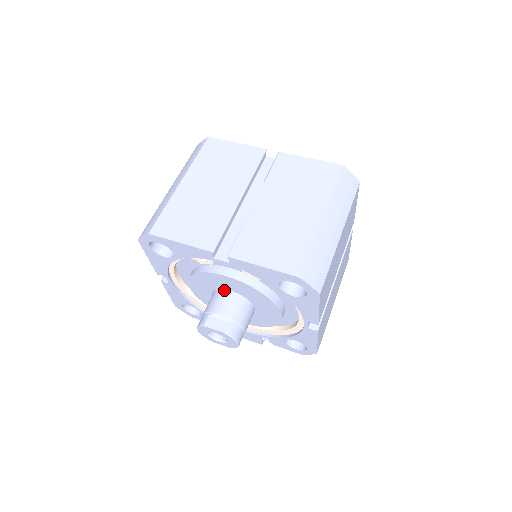
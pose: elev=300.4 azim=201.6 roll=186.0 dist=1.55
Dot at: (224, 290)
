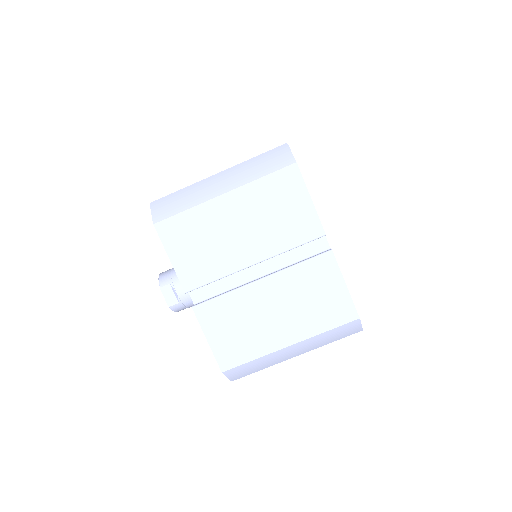
Dot at: occluded
